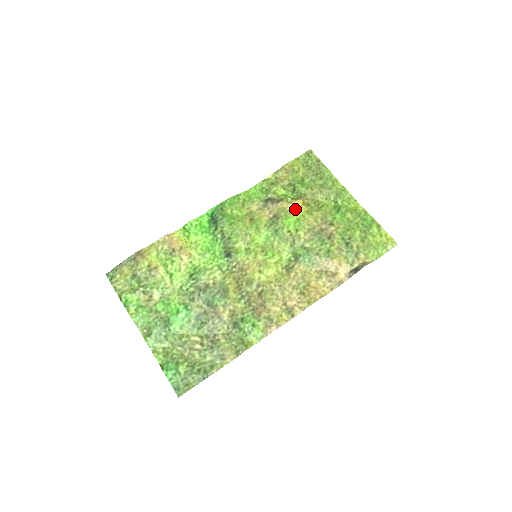
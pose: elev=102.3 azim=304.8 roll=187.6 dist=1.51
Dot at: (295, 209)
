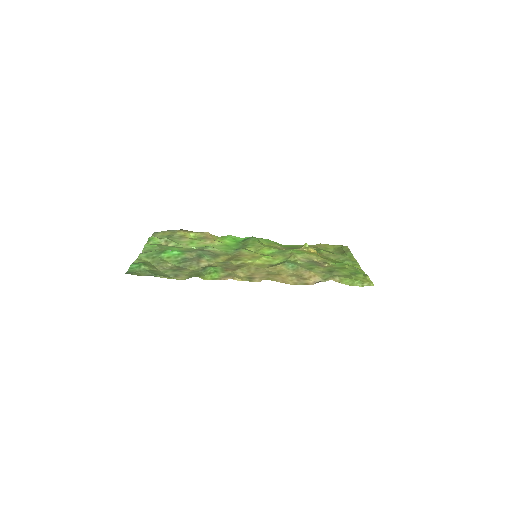
Dot at: (307, 251)
